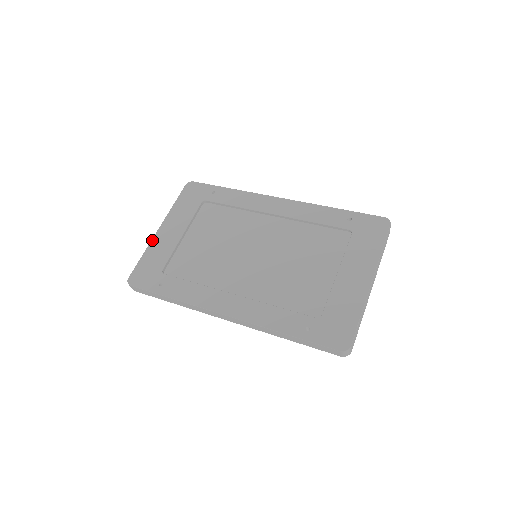
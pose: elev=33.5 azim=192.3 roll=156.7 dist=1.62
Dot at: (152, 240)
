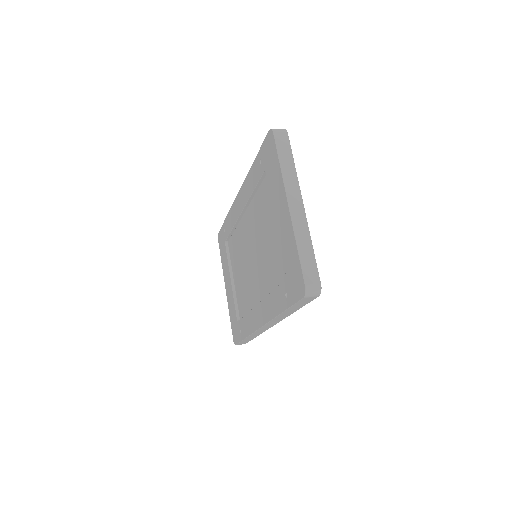
Dot at: (227, 300)
